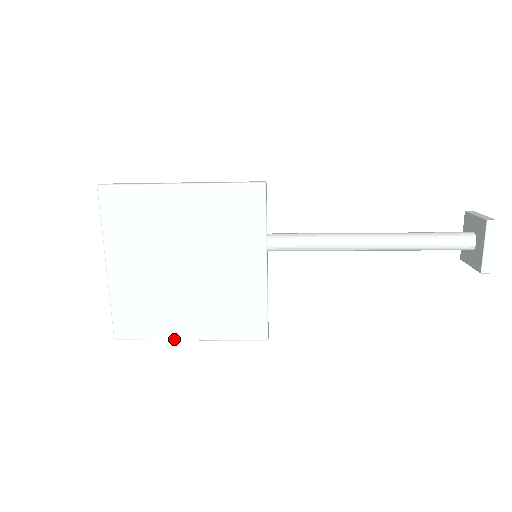
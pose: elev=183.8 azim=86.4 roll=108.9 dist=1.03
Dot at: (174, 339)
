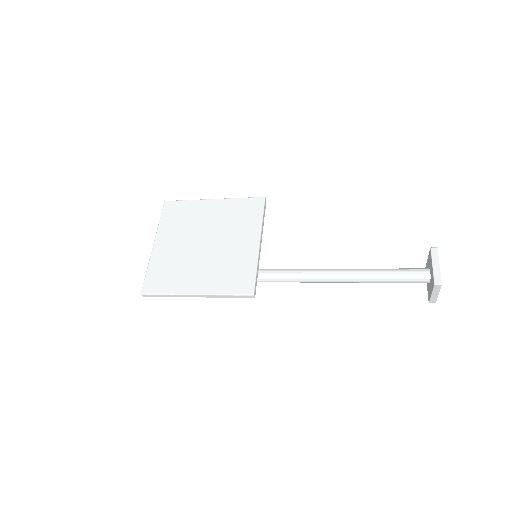
Dot at: (184, 293)
